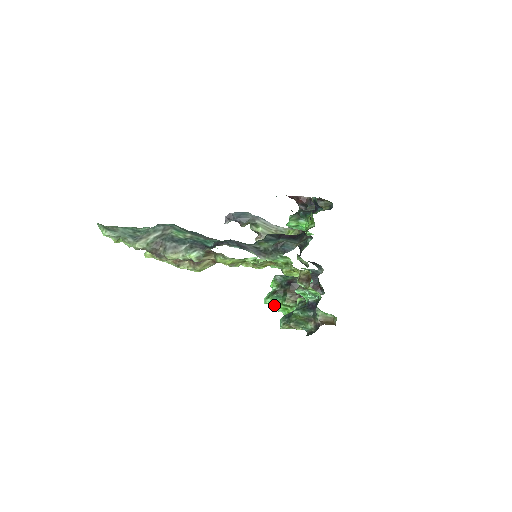
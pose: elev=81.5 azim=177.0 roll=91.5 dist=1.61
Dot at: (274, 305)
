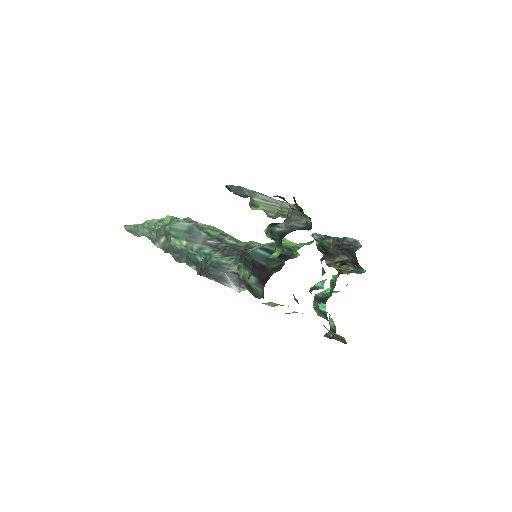
Dot at: occluded
